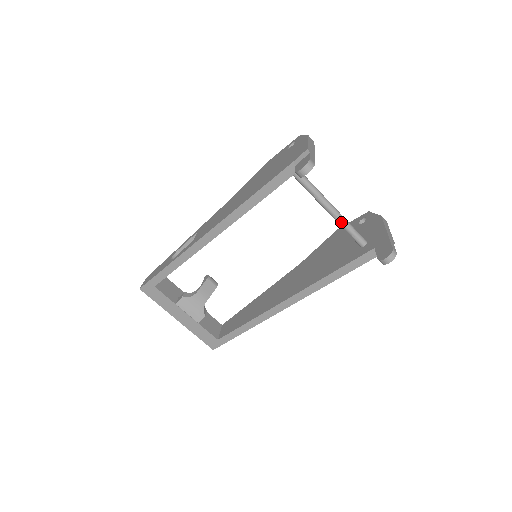
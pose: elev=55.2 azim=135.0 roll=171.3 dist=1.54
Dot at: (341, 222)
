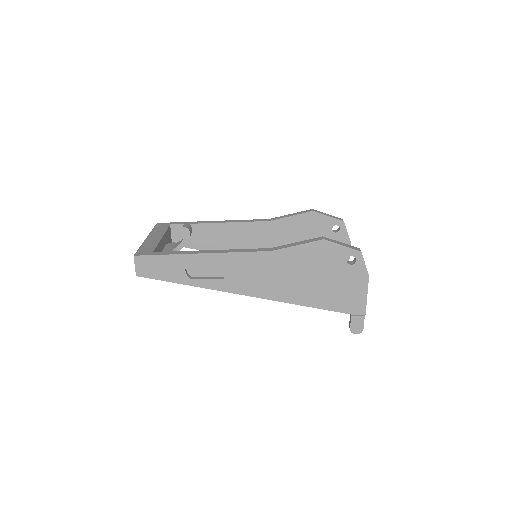
Dot at: occluded
